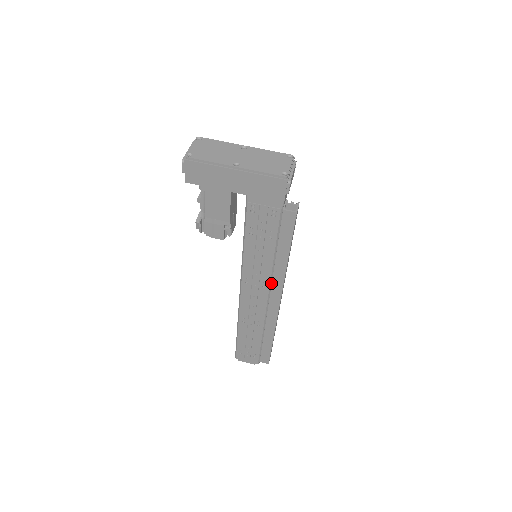
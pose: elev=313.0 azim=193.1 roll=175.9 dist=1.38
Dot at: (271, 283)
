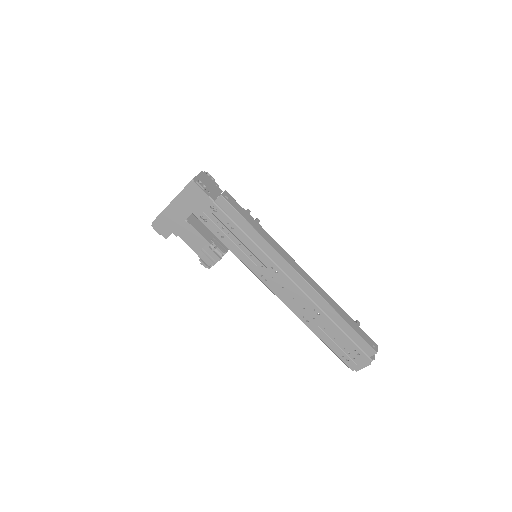
Dot at: (277, 264)
